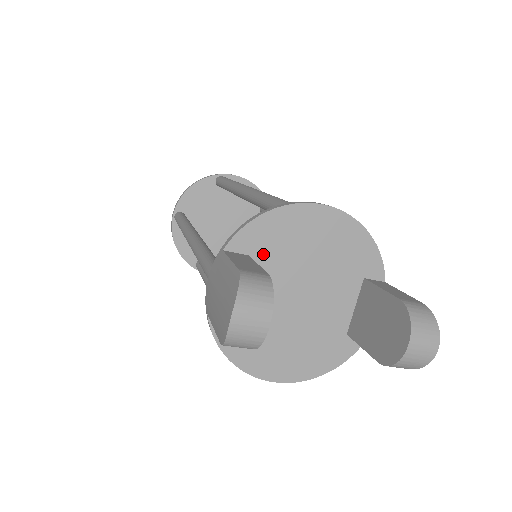
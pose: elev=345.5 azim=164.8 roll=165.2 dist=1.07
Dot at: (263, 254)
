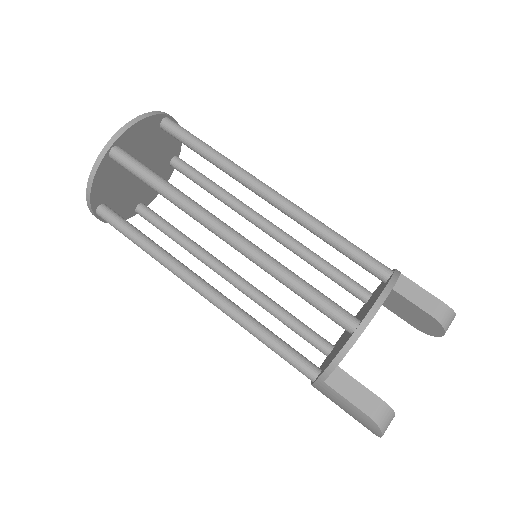
Dot at: occluded
